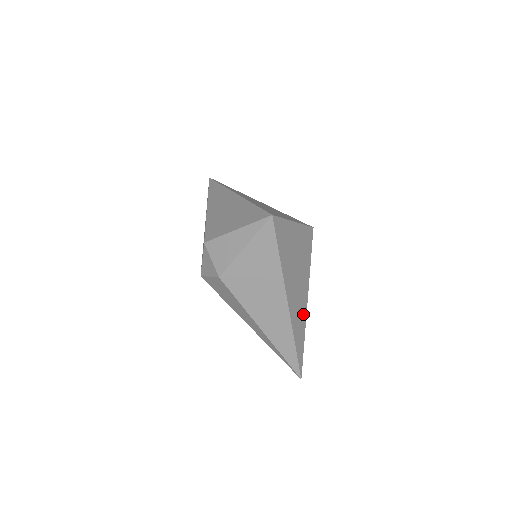
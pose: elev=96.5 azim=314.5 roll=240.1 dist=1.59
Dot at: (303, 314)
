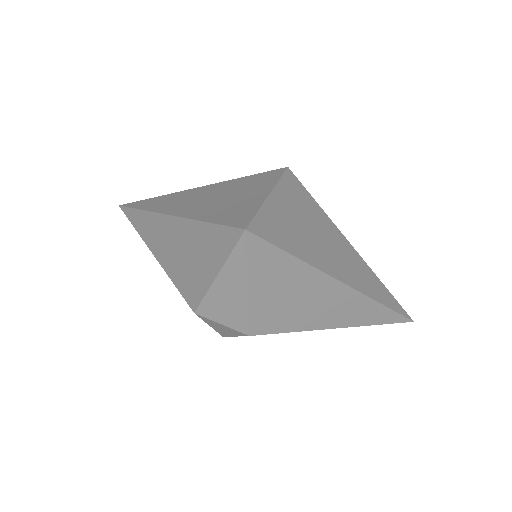
Dot at: (362, 266)
